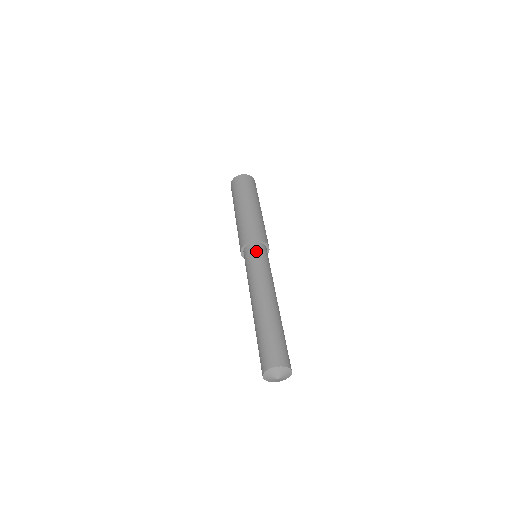
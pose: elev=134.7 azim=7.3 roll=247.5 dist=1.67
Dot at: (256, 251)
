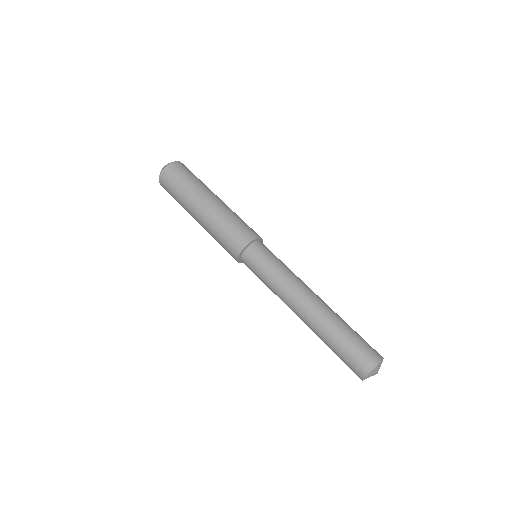
Dot at: (260, 254)
